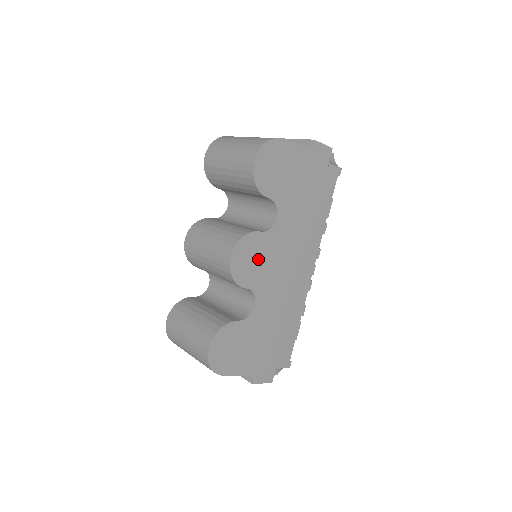
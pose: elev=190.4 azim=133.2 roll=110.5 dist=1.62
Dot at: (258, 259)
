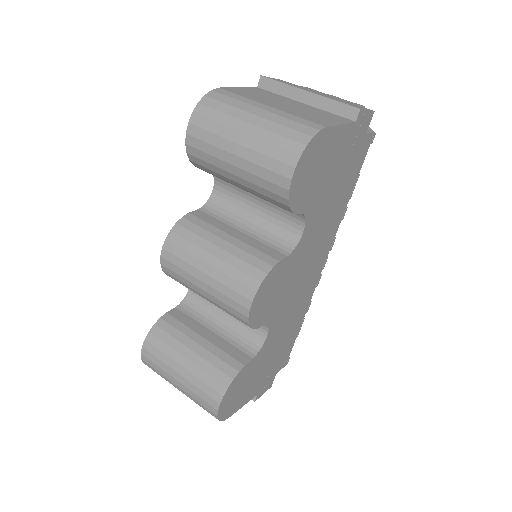
Dot at: (277, 289)
